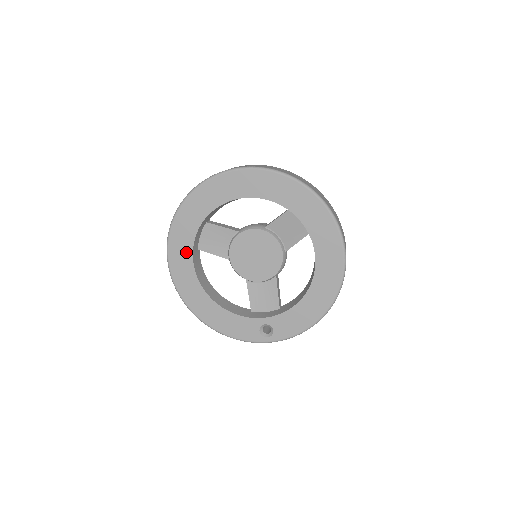
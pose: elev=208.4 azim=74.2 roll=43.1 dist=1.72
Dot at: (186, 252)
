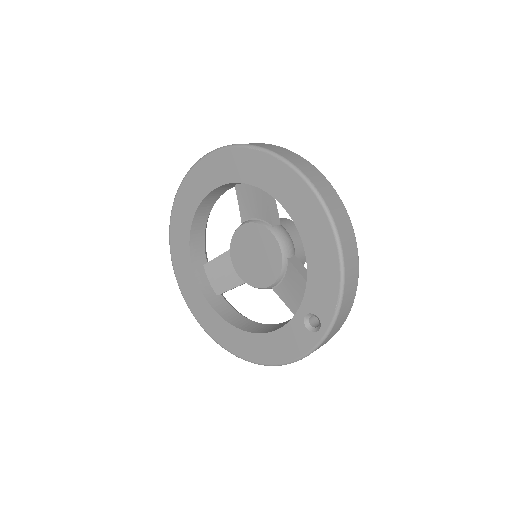
Dot at: (204, 305)
